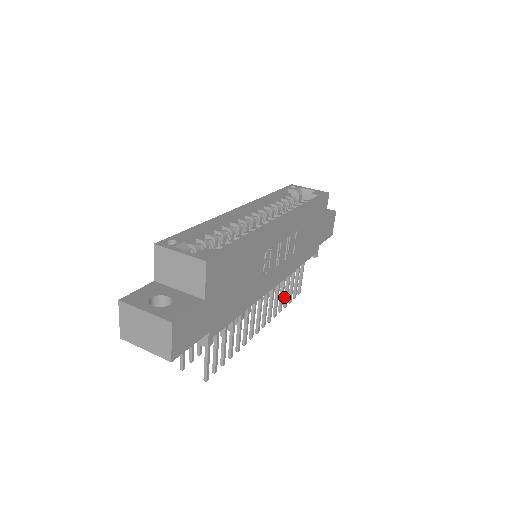
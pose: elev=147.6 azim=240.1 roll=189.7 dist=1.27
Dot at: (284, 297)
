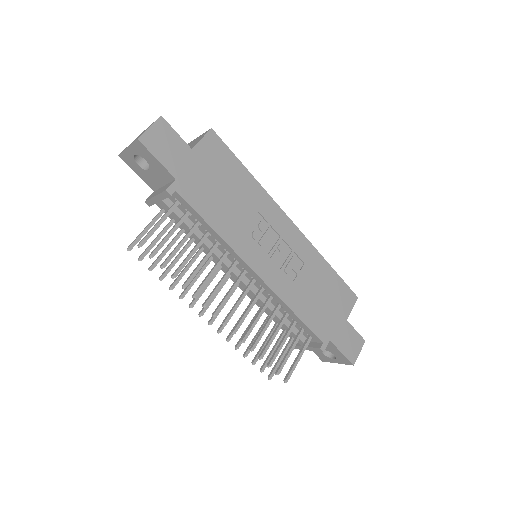
Dot at: (265, 346)
